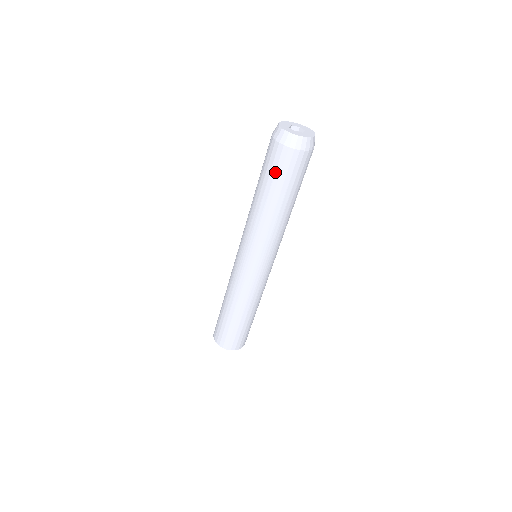
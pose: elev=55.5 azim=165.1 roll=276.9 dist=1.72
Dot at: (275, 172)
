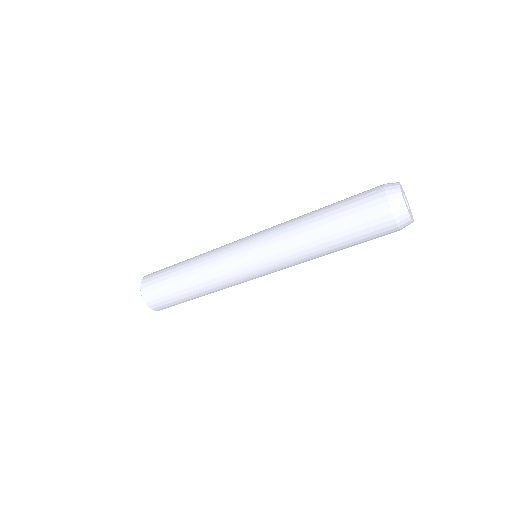
Dot at: (358, 218)
